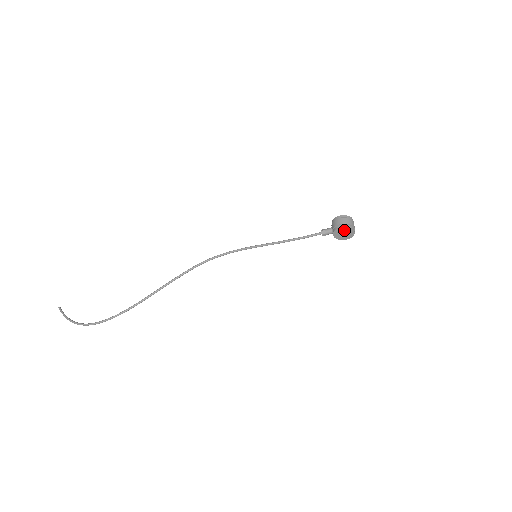
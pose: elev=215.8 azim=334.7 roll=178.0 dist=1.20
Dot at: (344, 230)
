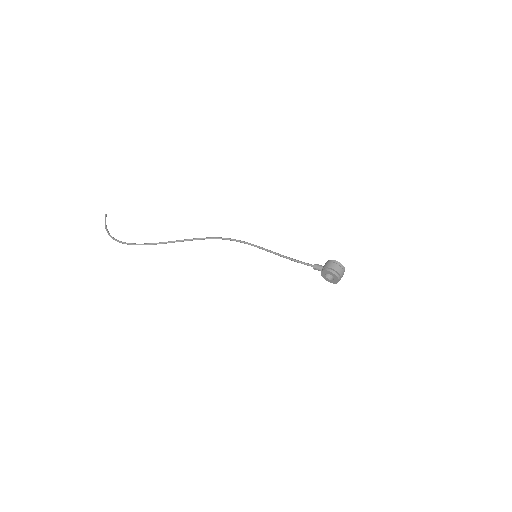
Dot at: occluded
